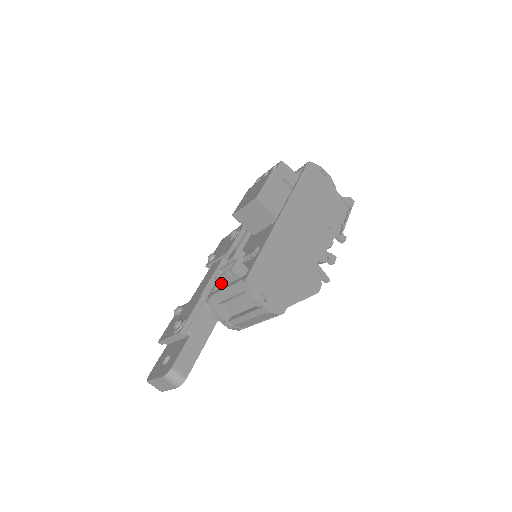
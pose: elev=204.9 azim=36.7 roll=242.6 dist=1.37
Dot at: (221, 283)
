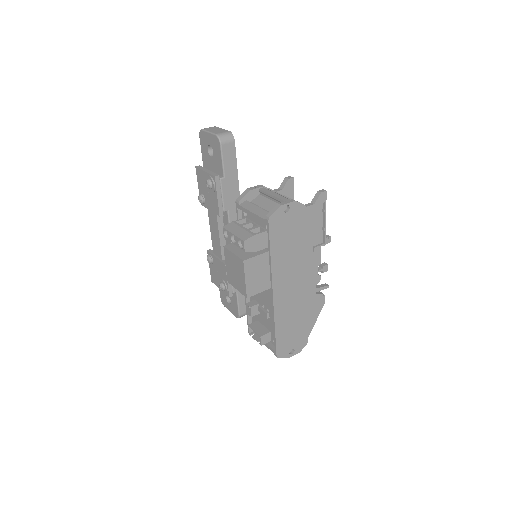
Dot at: (254, 332)
